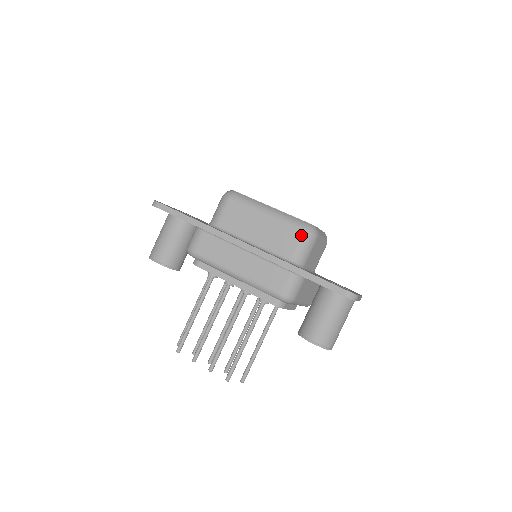
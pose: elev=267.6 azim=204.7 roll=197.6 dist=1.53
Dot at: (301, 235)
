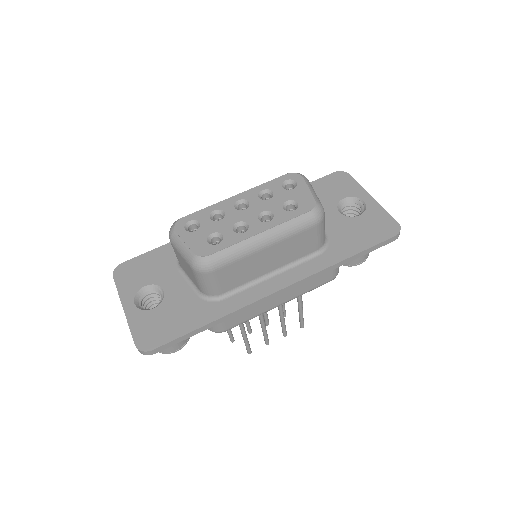
Dot at: (316, 229)
